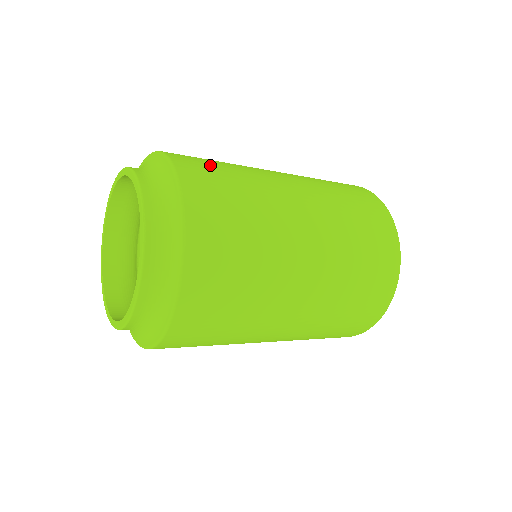
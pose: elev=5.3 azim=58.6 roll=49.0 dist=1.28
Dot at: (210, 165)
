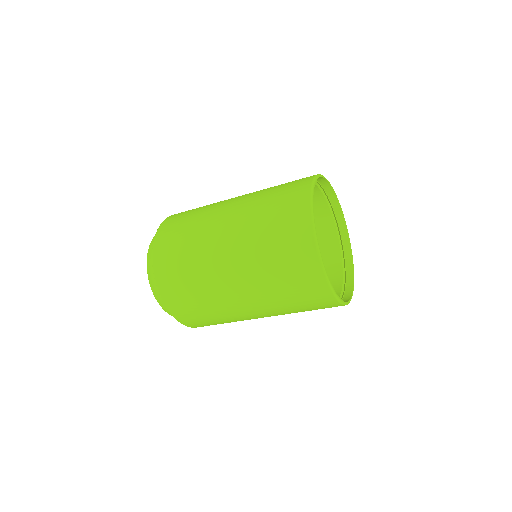
Dot at: (176, 232)
